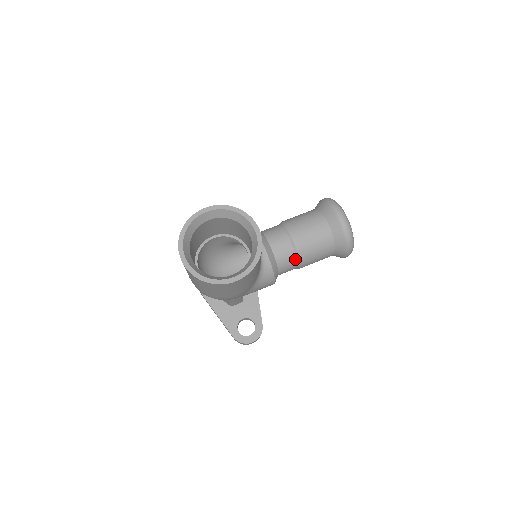
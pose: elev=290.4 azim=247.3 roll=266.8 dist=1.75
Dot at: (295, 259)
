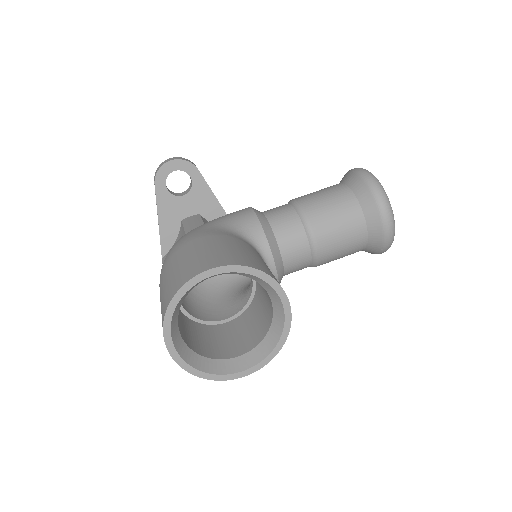
Dot at: (309, 266)
